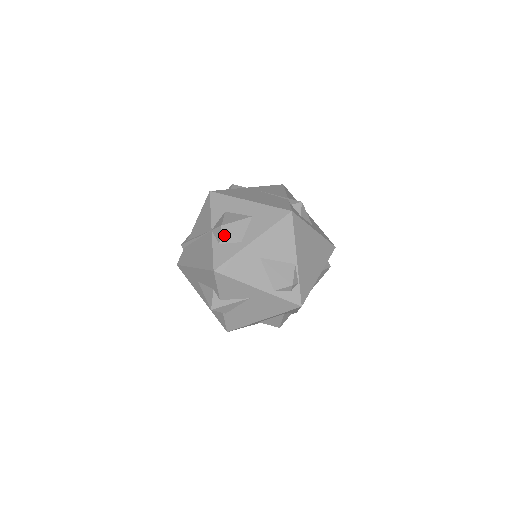
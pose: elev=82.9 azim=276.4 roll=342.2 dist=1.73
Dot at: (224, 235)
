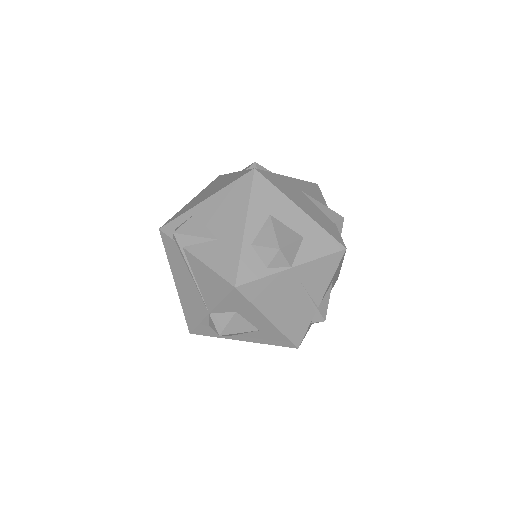
Dot at: occluded
